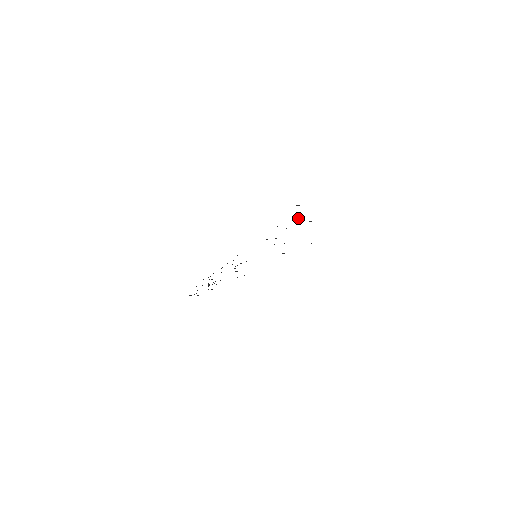
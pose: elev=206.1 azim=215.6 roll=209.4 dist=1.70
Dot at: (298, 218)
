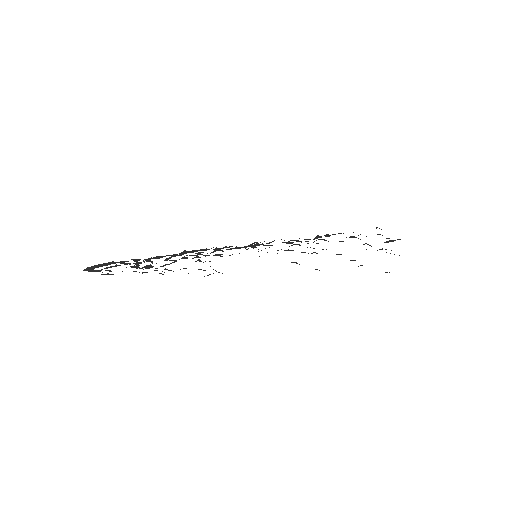
Dot at: occluded
